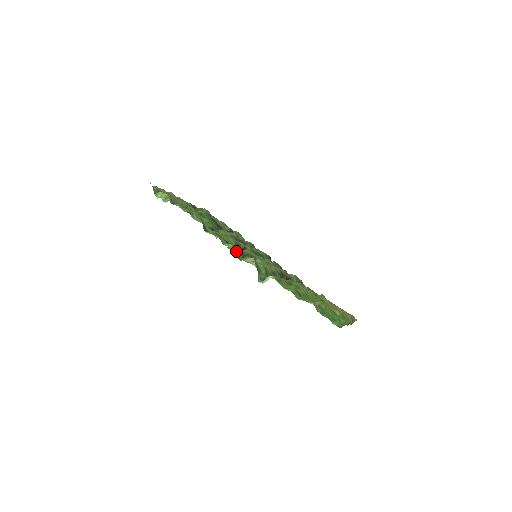
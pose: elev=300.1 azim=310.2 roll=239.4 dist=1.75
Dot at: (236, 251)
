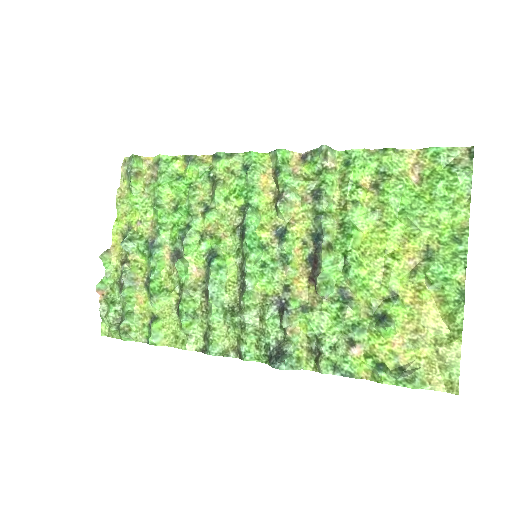
Dot at: (271, 155)
